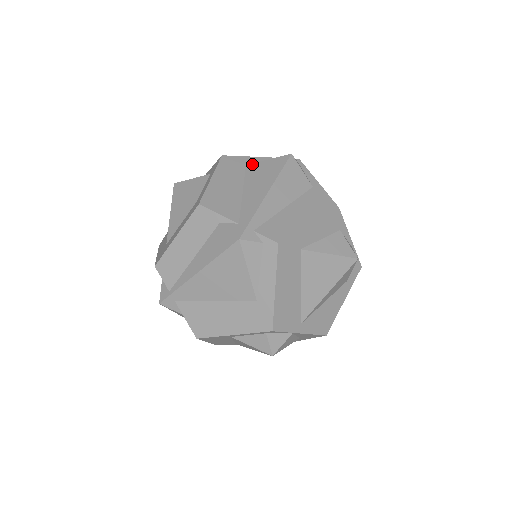
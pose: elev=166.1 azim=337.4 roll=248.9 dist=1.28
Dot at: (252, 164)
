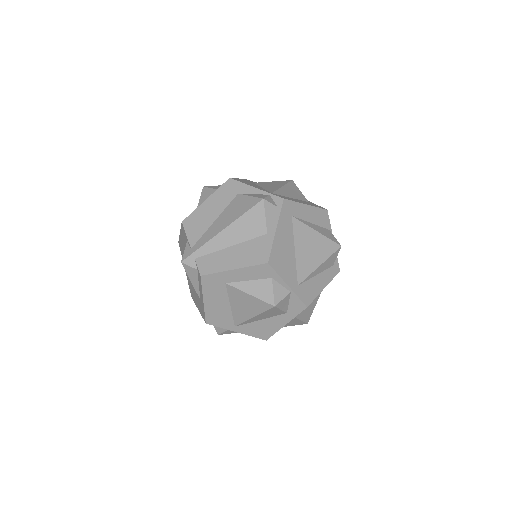
Dot at: (240, 195)
